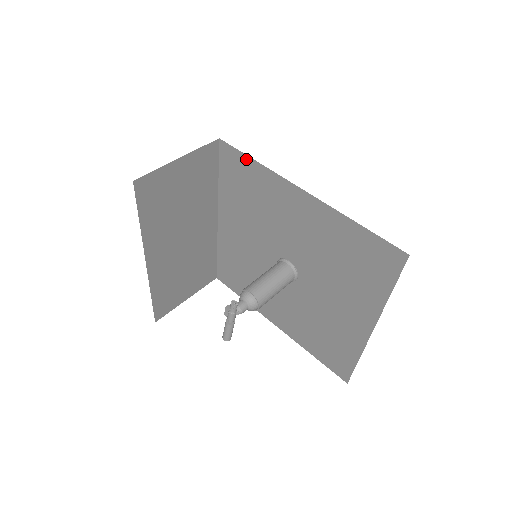
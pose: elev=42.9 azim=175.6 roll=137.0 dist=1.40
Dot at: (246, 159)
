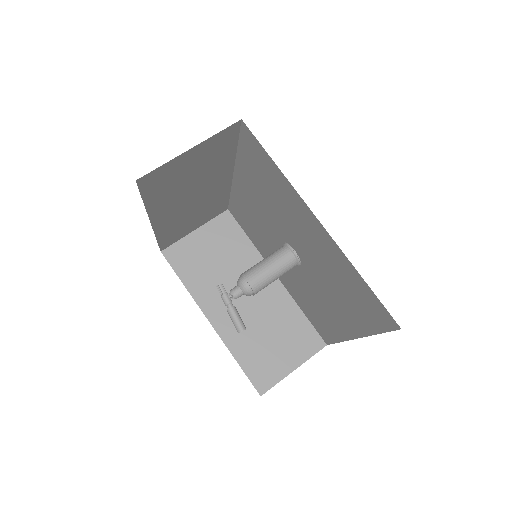
Dot at: (232, 201)
